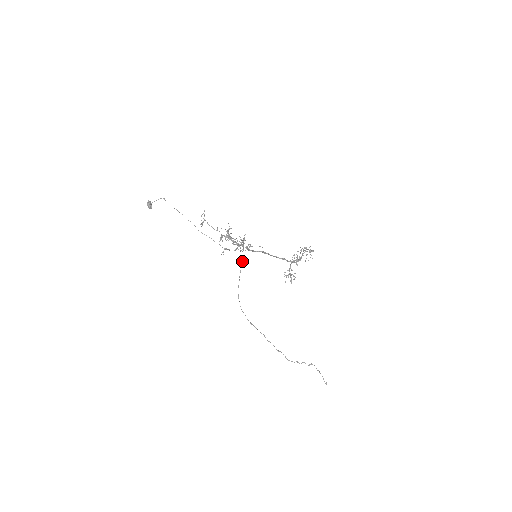
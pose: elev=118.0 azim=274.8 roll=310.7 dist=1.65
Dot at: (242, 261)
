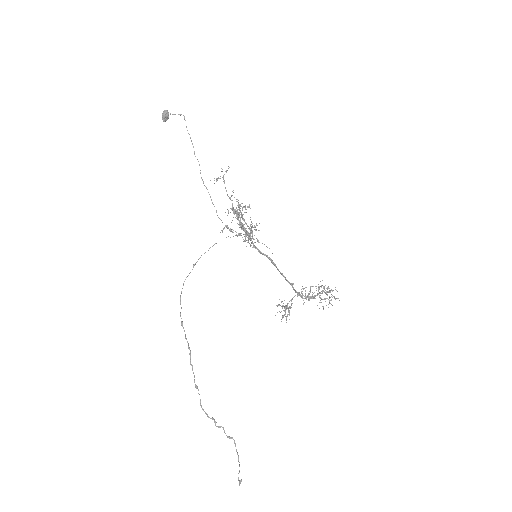
Dot at: occluded
